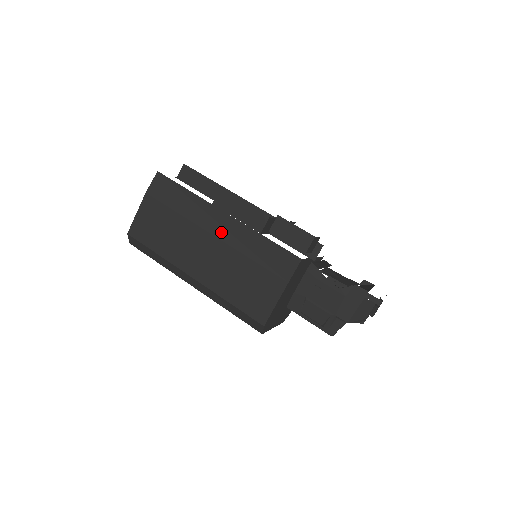
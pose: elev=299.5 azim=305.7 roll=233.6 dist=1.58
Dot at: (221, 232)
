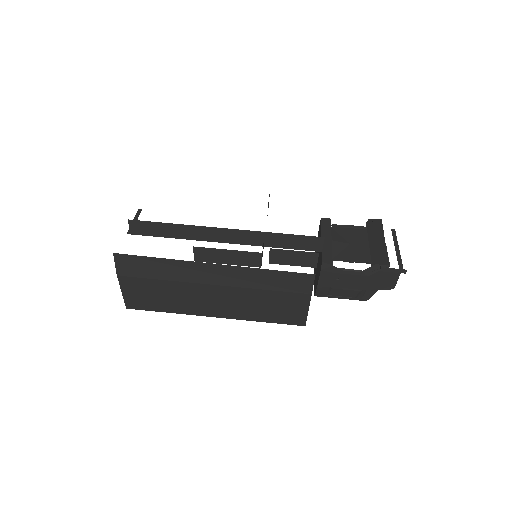
Dot at: (220, 280)
